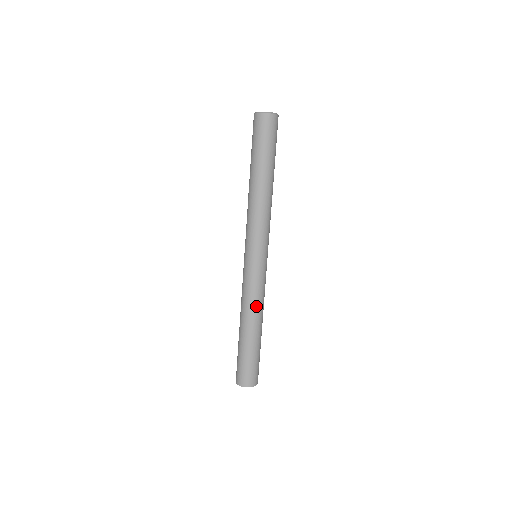
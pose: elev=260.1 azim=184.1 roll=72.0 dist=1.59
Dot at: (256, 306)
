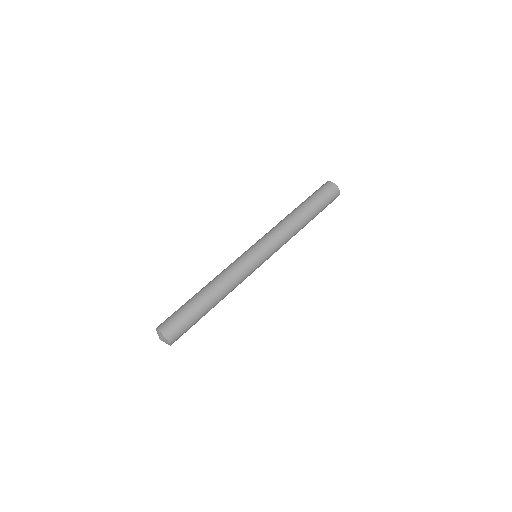
Dot at: (221, 276)
